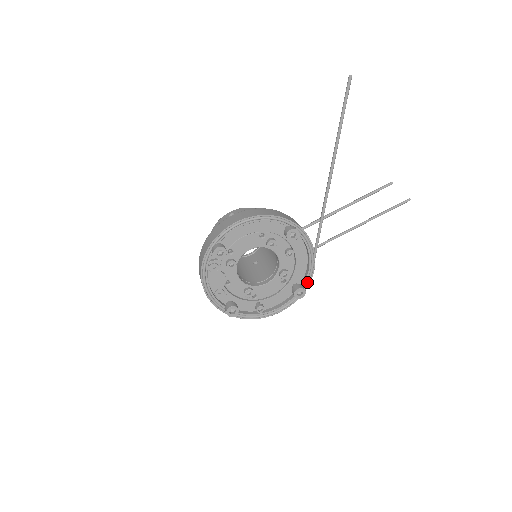
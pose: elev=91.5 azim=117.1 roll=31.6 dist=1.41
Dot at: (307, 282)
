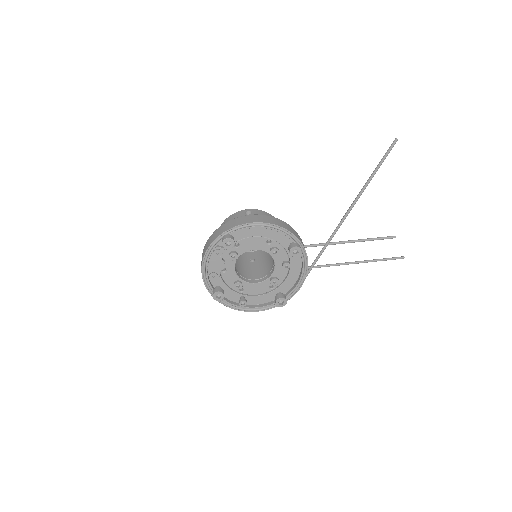
Dot at: (291, 295)
